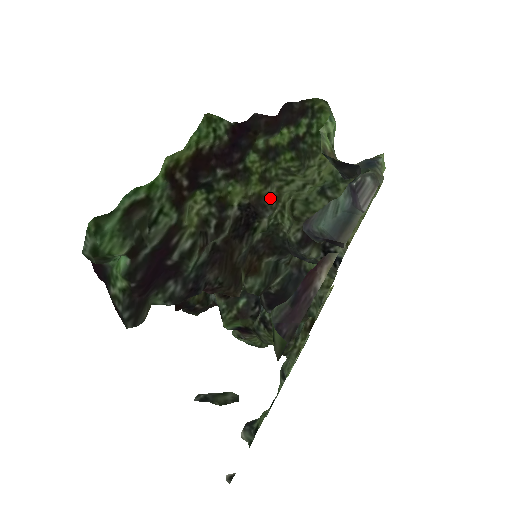
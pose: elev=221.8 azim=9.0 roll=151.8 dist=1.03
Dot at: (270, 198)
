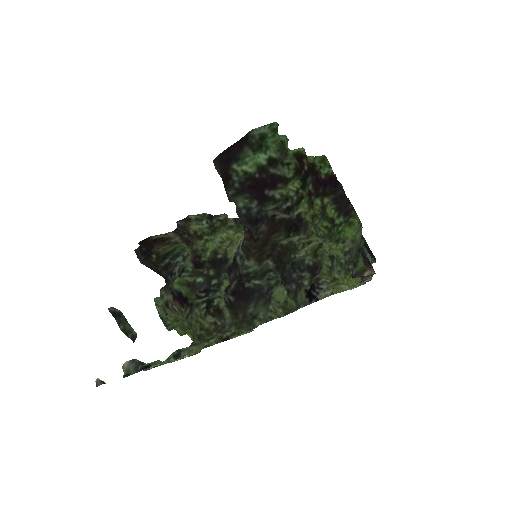
Dot at: occluded
